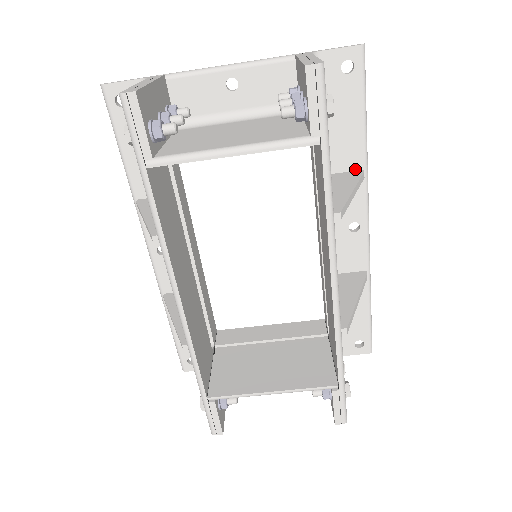
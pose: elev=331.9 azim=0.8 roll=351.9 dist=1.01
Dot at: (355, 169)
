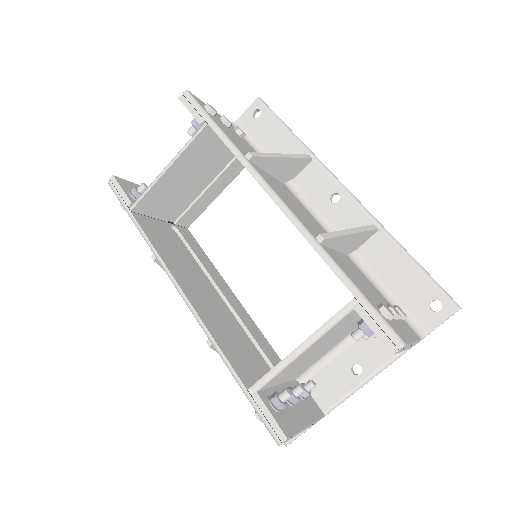
Dot at: occluded
